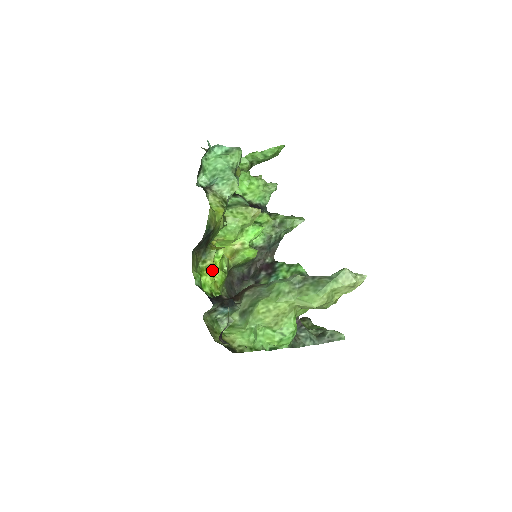
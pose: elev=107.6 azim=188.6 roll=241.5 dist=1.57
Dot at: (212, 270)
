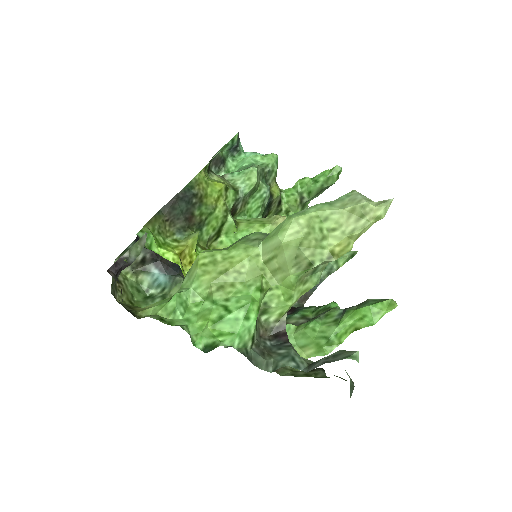
Dot at: (187, 261)
